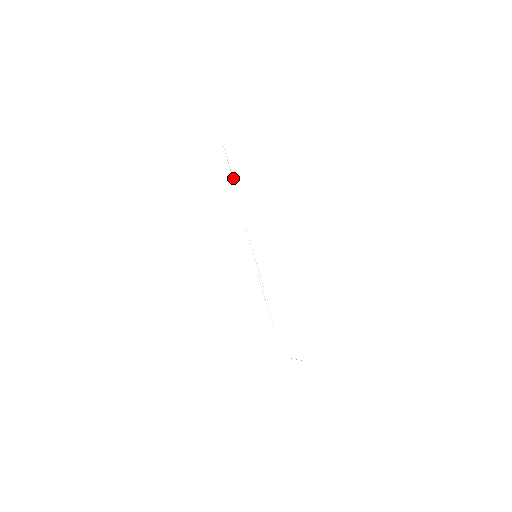
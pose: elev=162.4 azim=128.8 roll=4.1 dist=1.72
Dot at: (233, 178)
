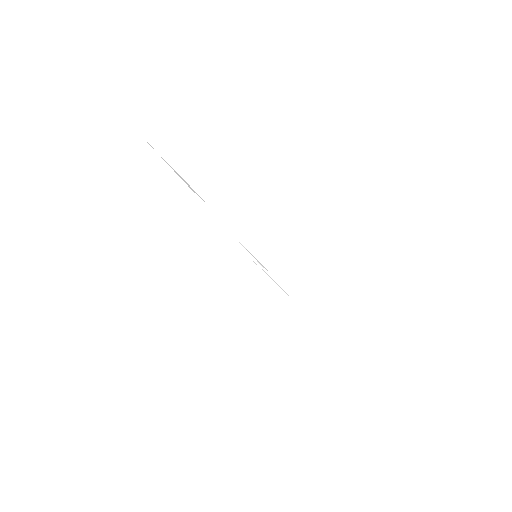
Dot at: (197, 194)
